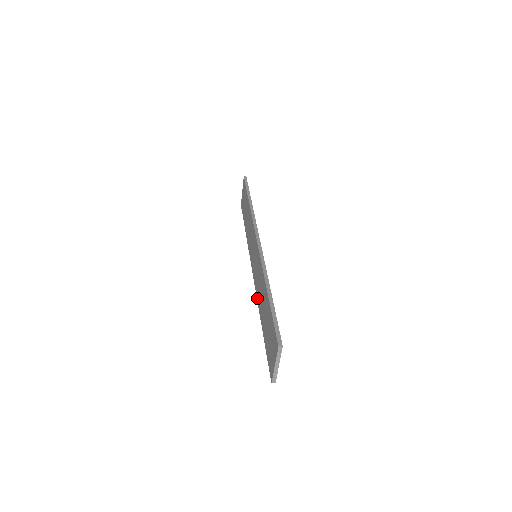
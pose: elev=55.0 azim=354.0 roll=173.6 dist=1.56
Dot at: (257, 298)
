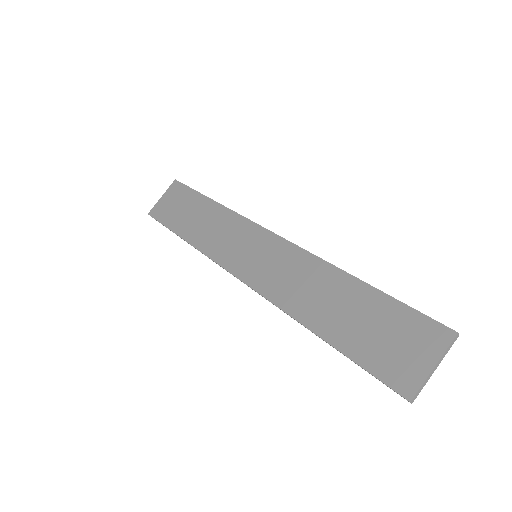
Dot at: (280, 304)
